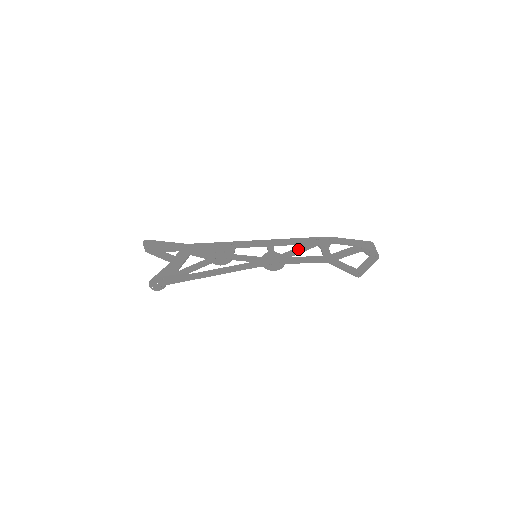
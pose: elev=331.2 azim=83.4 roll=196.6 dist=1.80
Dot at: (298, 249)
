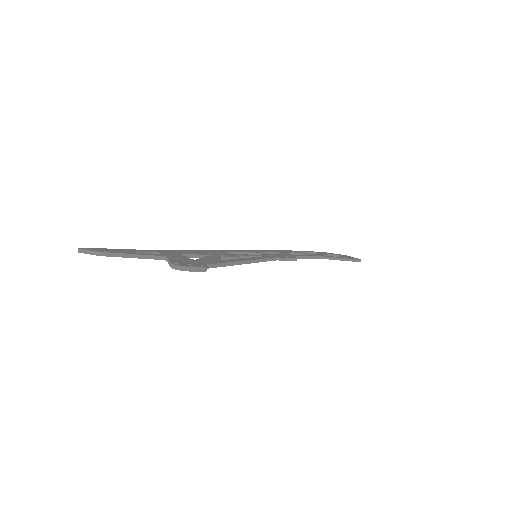
Dot at: (283, 253)
